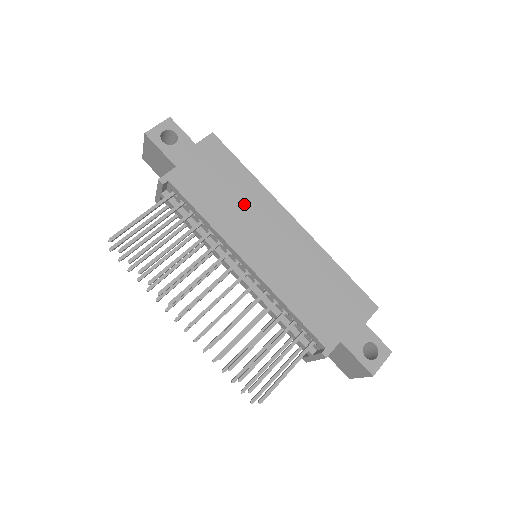
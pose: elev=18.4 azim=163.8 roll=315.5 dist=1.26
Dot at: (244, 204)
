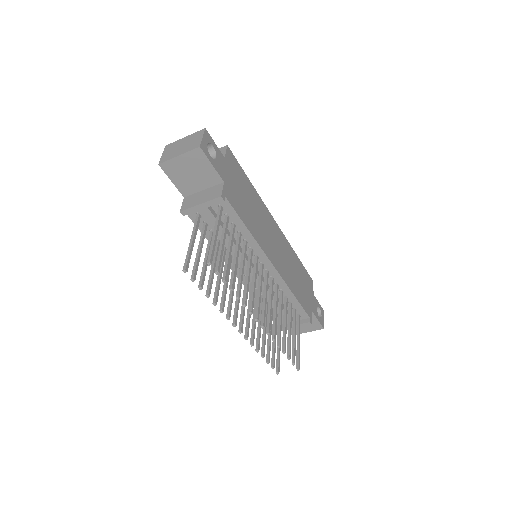
Dot at: (258, 214)
